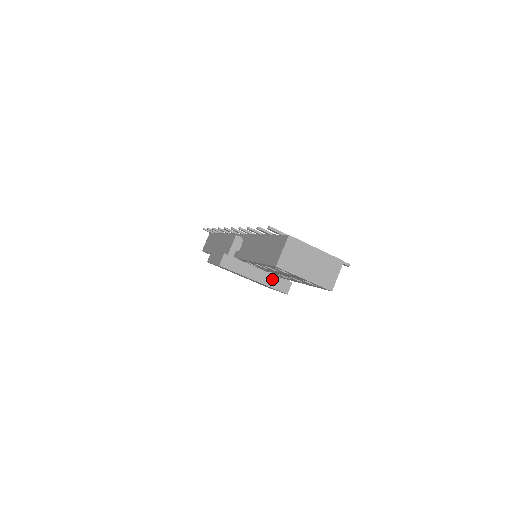
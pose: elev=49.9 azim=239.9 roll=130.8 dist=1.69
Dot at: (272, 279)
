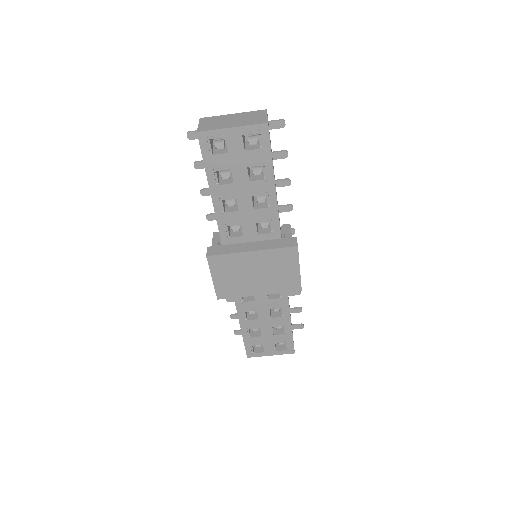
Dot at: (271, 243)
